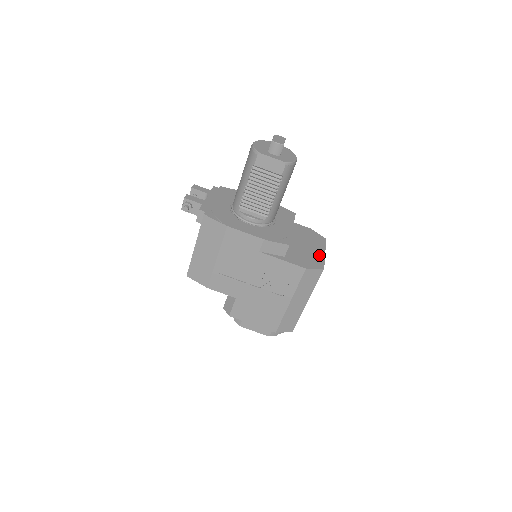
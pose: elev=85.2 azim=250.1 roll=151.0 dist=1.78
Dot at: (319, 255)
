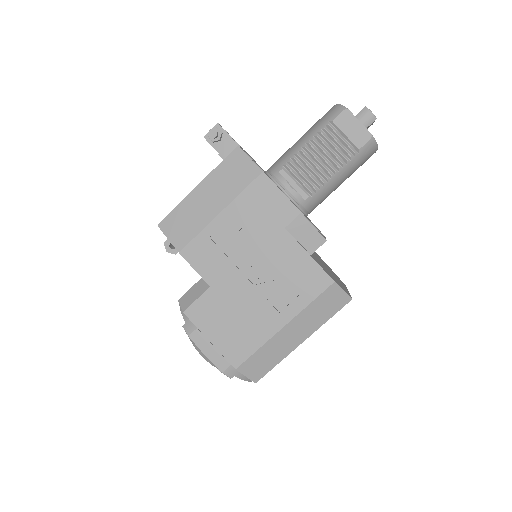
Dot at: (344, 287)
